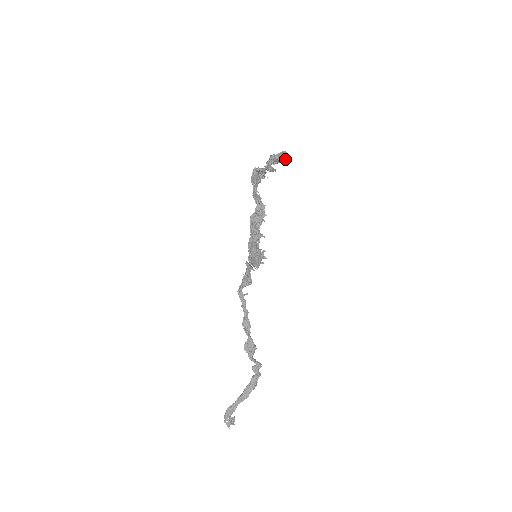
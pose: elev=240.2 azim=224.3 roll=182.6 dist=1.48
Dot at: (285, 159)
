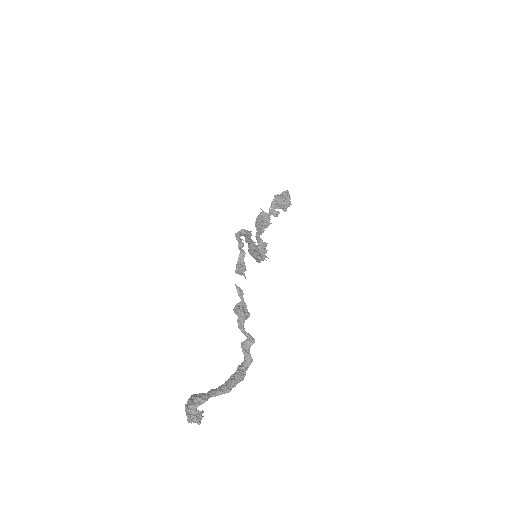
Dot at: (288, 200)
